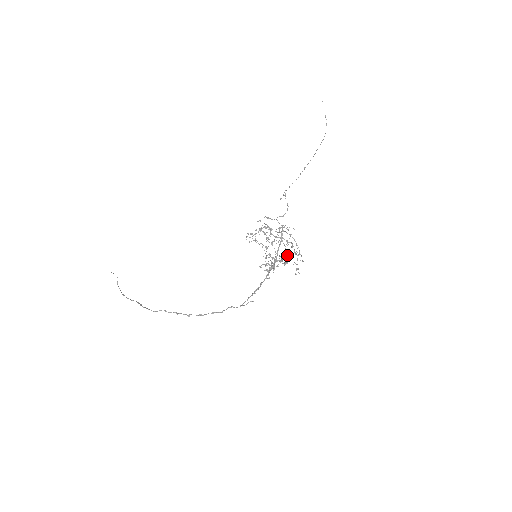
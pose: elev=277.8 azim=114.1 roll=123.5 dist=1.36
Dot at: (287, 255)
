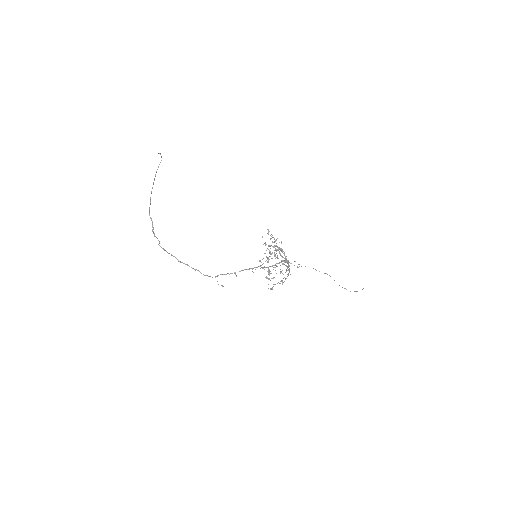
Dot at: occluded
